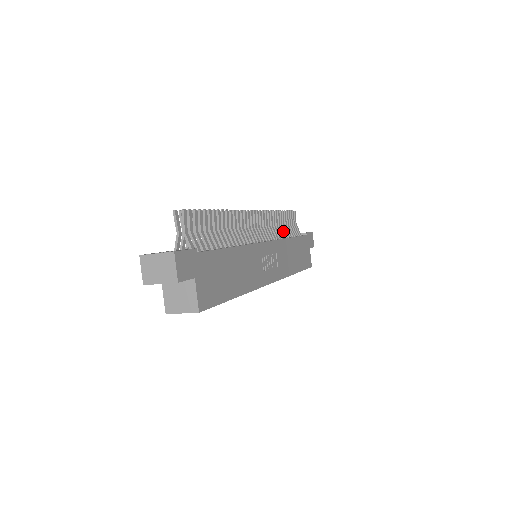
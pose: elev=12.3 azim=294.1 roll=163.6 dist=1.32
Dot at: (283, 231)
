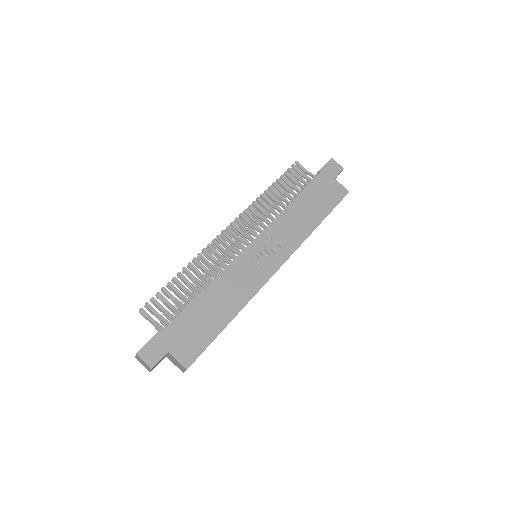
Dot at: (283, 201)
